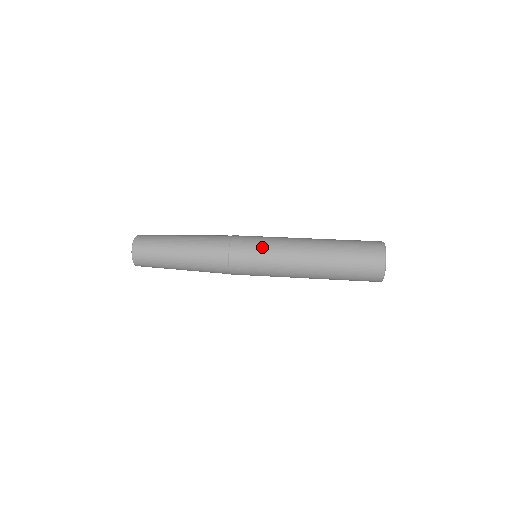
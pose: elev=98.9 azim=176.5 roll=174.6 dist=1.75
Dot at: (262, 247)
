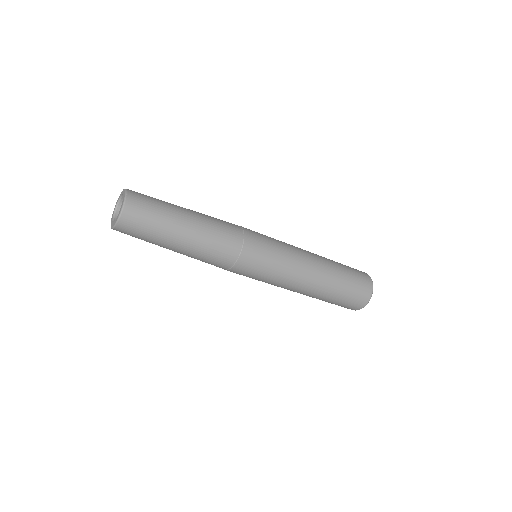
Dot at: (273, 265)
